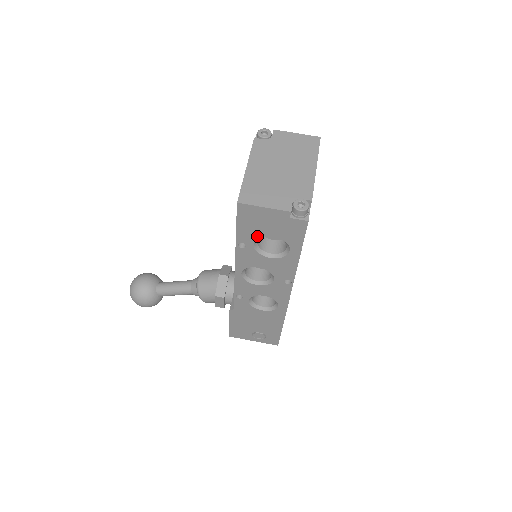
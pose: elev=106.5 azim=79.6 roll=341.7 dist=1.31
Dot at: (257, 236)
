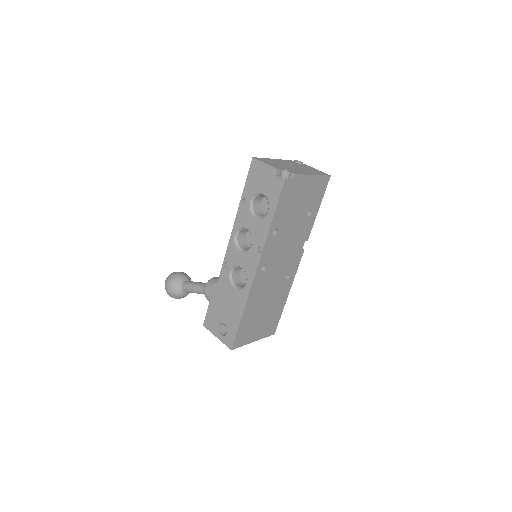
Dot at: (254, 192)
